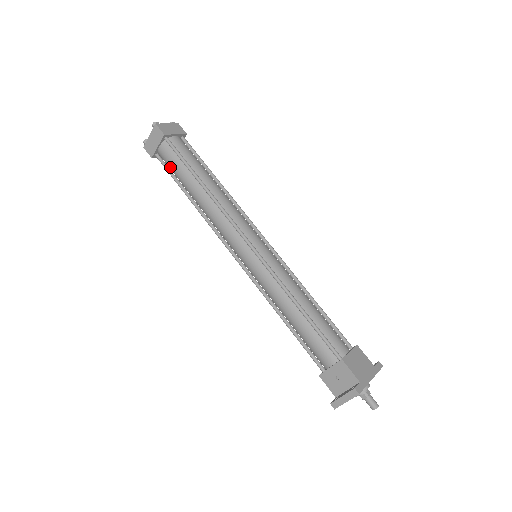
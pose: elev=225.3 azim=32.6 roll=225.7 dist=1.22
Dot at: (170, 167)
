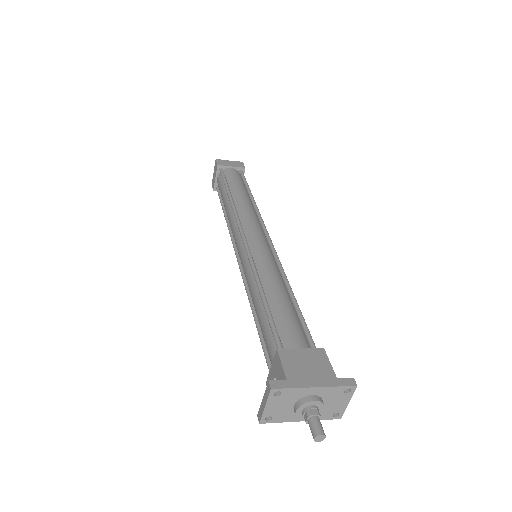
Dot at: (220, 193)
